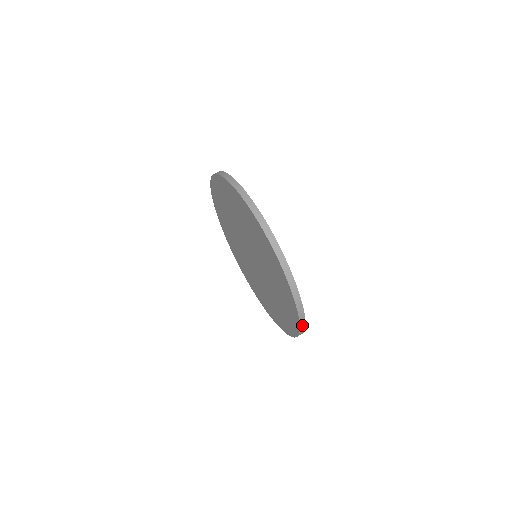
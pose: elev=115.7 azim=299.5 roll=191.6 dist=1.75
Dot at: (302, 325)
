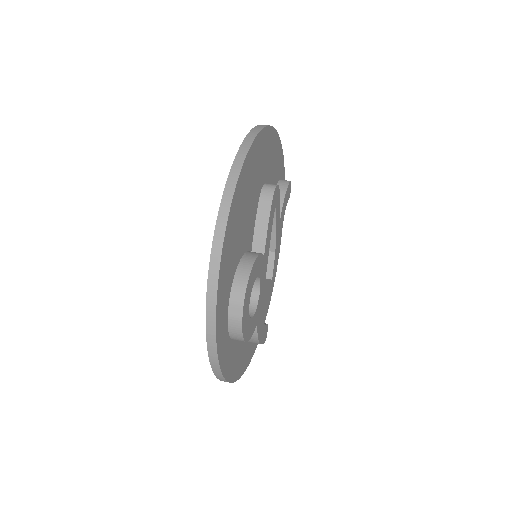
Dot at: (211, 295)
